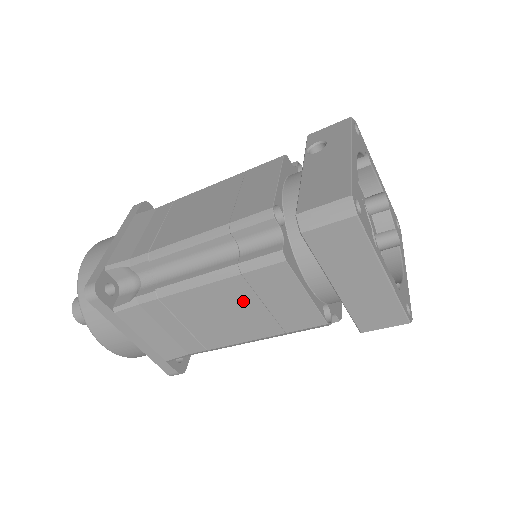
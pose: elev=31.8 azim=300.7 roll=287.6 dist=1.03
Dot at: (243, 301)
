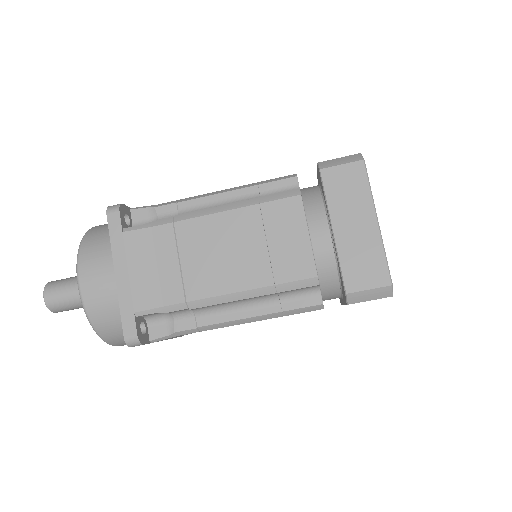
Dot at: (249, 236)
